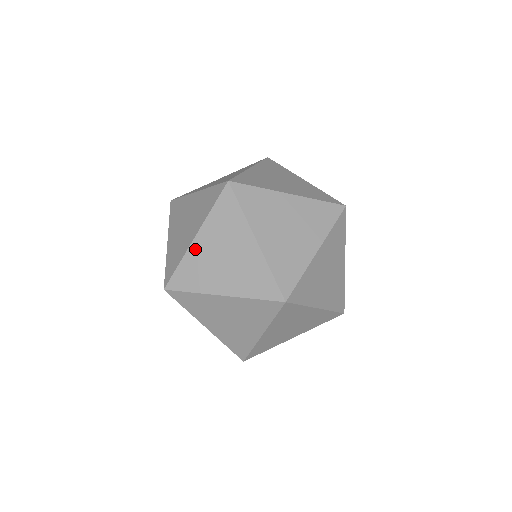
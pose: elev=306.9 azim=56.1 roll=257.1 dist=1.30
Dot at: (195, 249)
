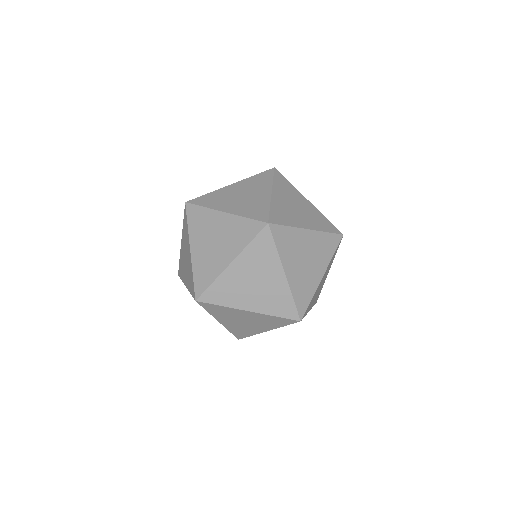
Dot at: (229, 273)
